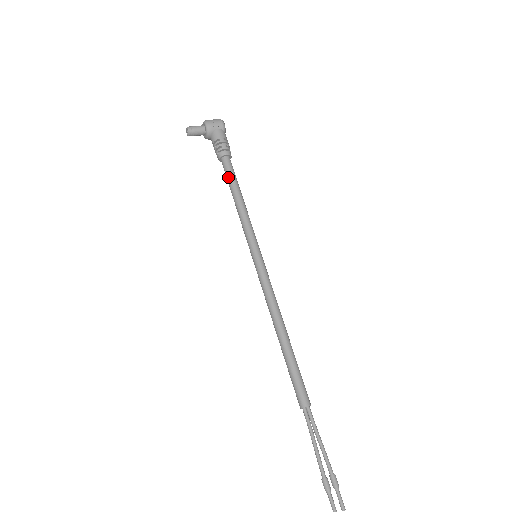
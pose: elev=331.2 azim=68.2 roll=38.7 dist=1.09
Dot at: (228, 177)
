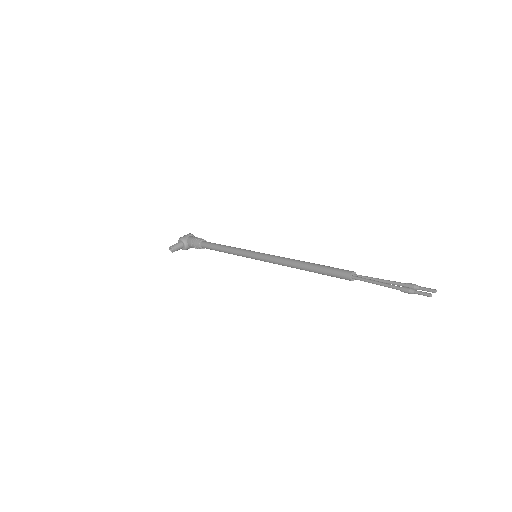
Dot at: (210, 246)
